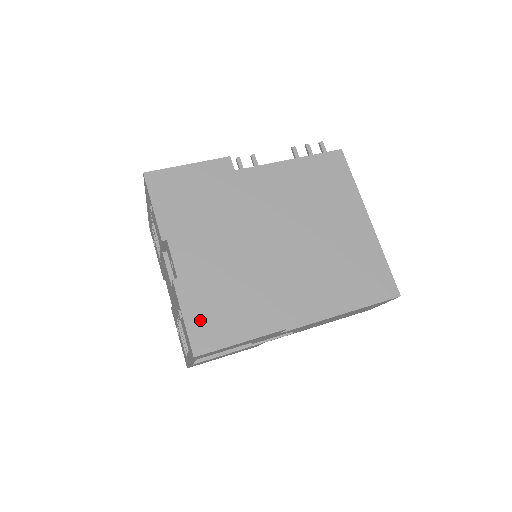
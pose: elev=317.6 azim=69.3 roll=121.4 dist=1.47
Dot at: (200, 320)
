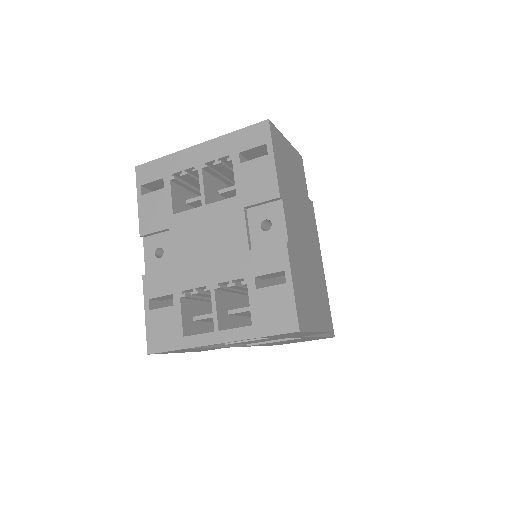
Dot at: (300, 295)
